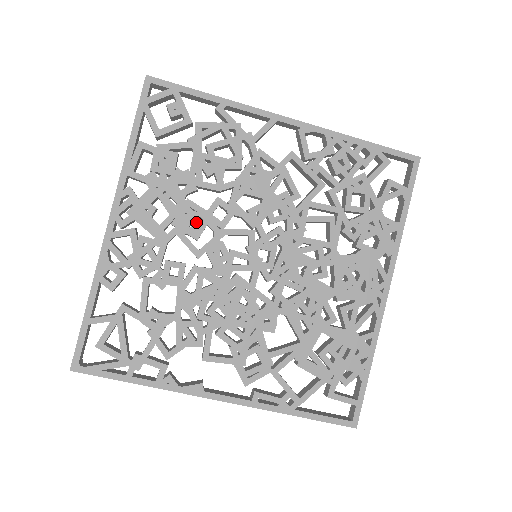
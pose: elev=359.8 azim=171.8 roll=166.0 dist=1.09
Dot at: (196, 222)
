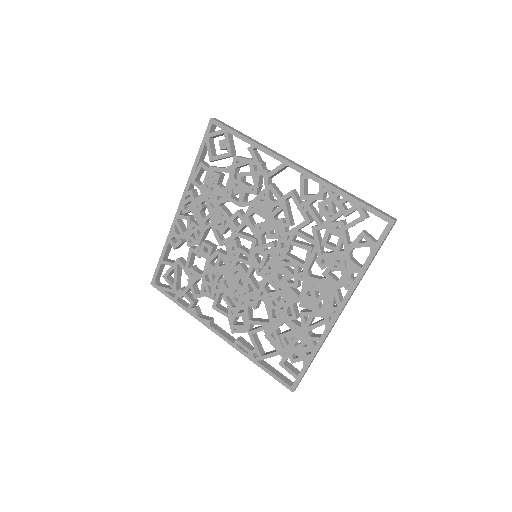
Dot at: (223, 223)
